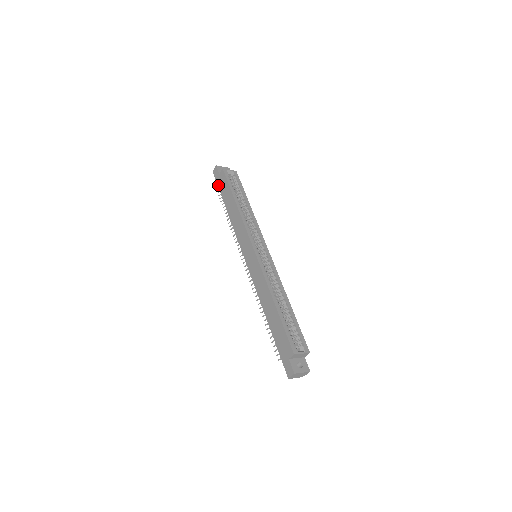
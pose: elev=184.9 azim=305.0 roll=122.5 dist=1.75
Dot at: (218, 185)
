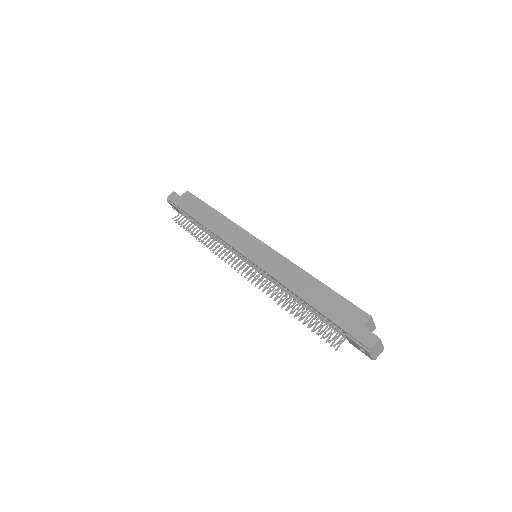
Dot at: (179, 206)
